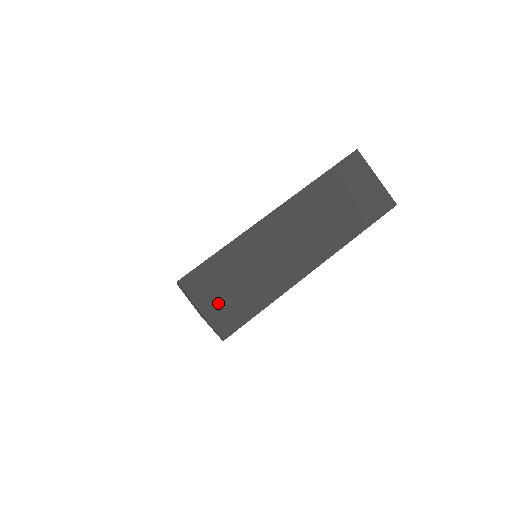
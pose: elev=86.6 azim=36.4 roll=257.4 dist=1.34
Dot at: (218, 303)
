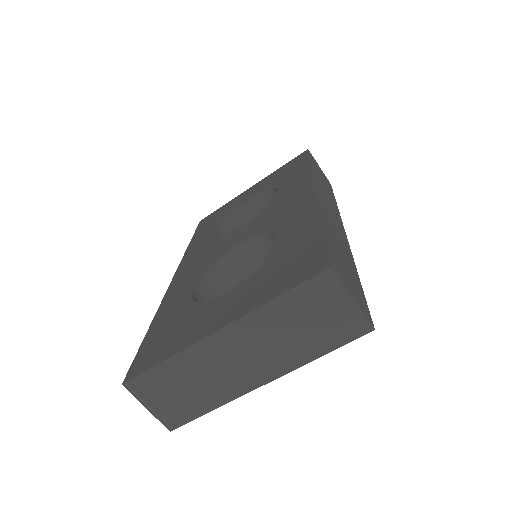
Dot at: (163, 404)
